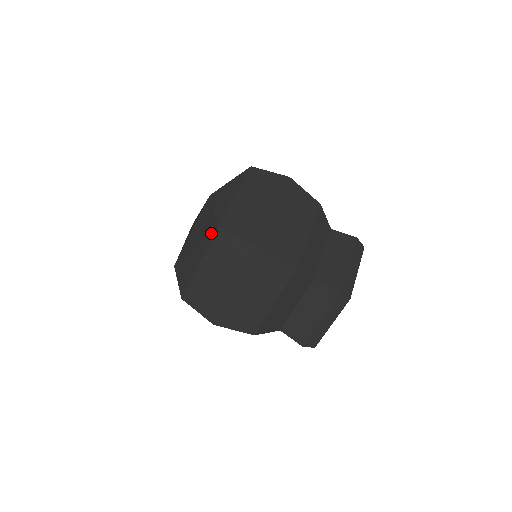
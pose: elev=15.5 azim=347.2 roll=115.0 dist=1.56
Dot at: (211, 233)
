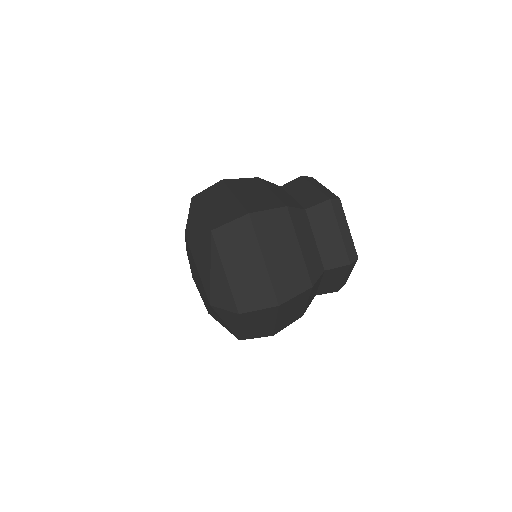
Dot at: (211, 241)
